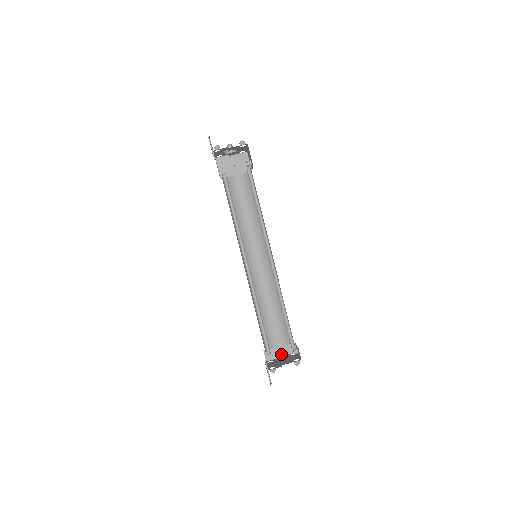
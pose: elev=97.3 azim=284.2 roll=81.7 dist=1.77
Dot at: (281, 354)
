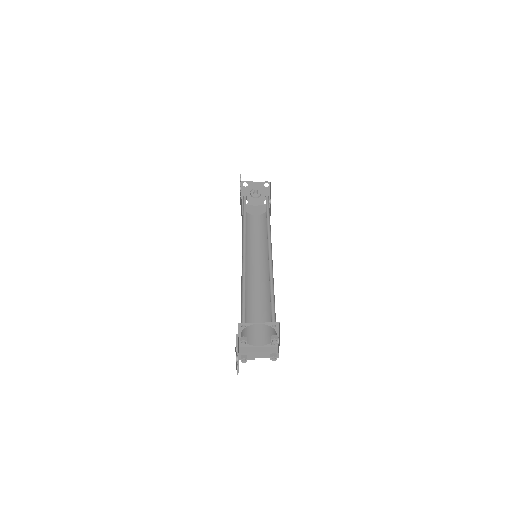
Dot at: (259, 356)
